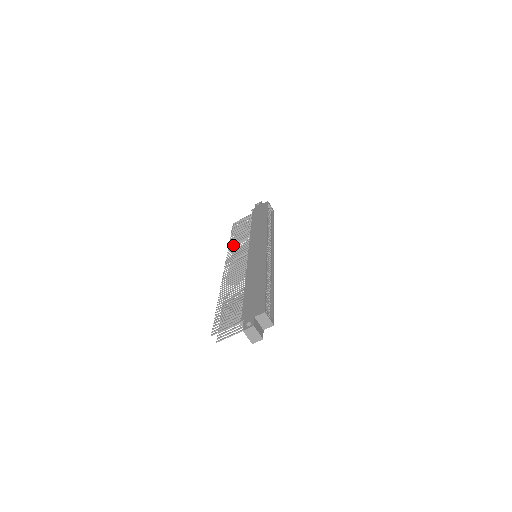
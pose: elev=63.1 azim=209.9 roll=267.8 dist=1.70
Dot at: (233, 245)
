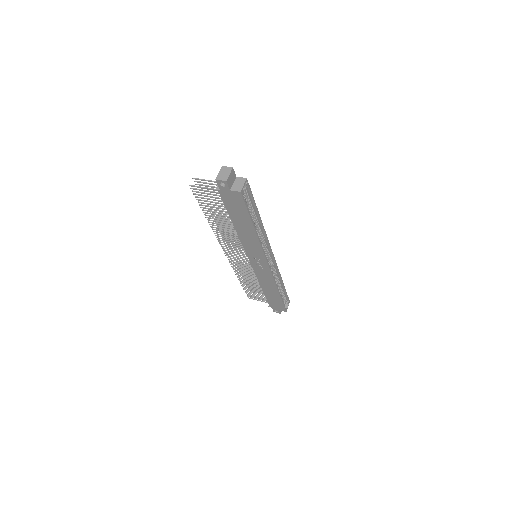
Dot at: occluded
